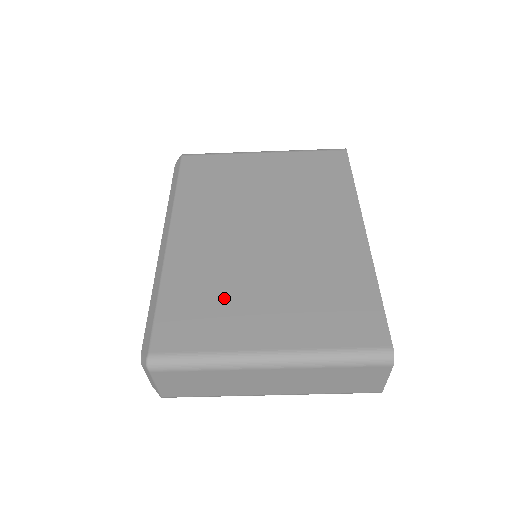
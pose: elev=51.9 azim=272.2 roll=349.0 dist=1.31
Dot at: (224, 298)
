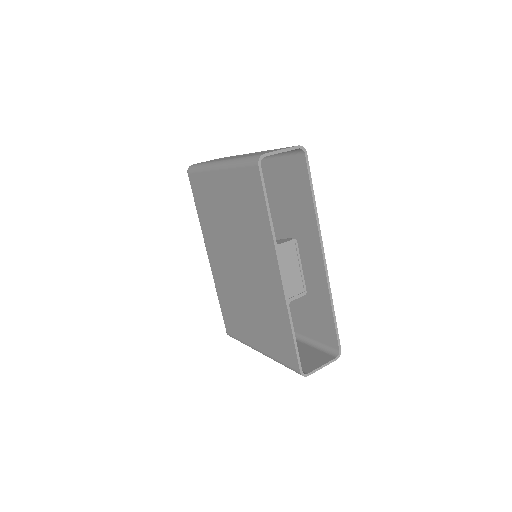
Dot at: (237, 311)
